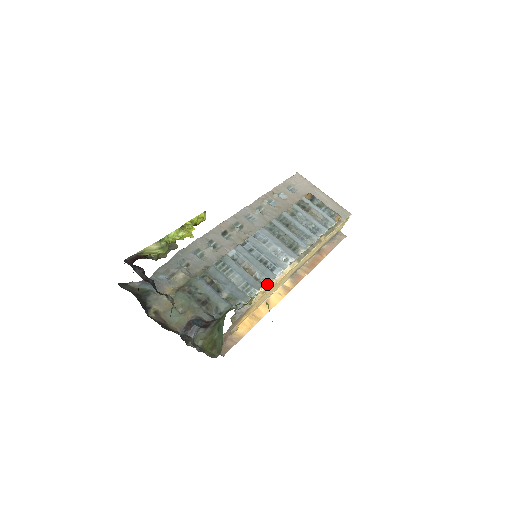
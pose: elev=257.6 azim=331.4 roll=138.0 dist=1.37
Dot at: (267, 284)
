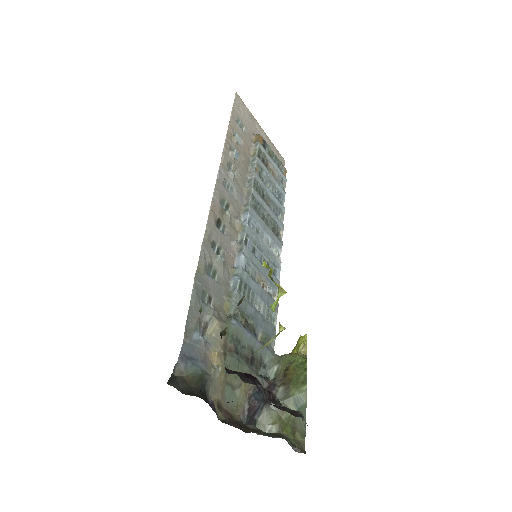
Dot at: (273, 296)
